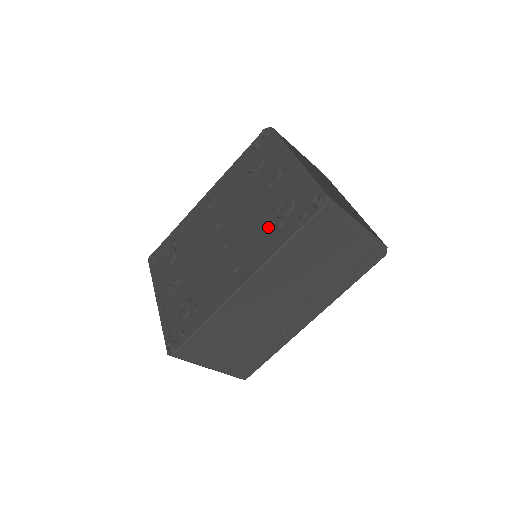
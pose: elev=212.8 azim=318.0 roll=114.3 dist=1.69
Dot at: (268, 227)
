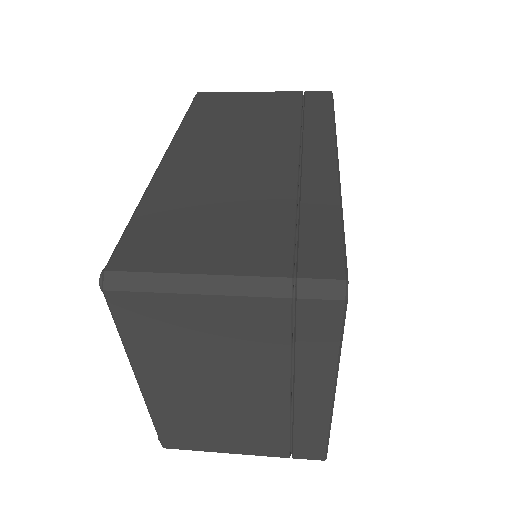
Dot at: occluded
